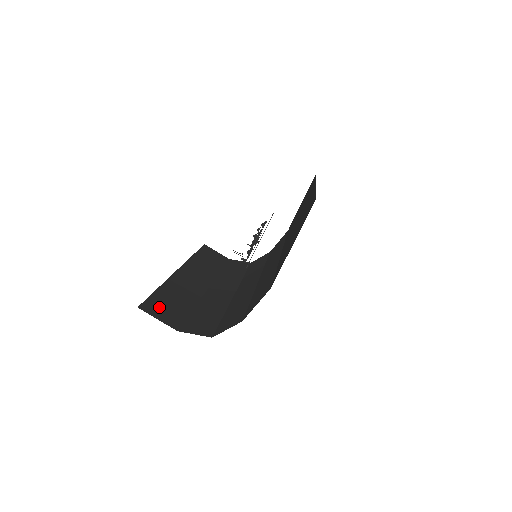
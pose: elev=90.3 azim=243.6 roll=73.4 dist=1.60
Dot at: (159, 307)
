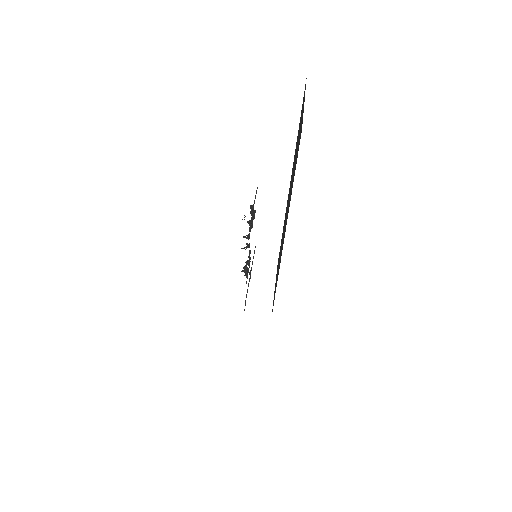
Dot at: occluded
